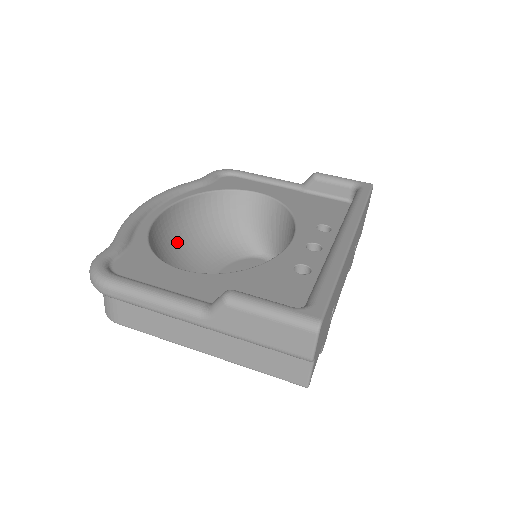
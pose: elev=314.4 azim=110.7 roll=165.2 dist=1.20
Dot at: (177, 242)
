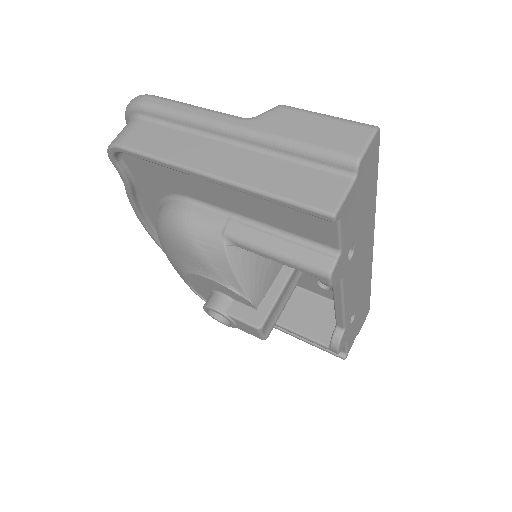
Dot at: occluded
